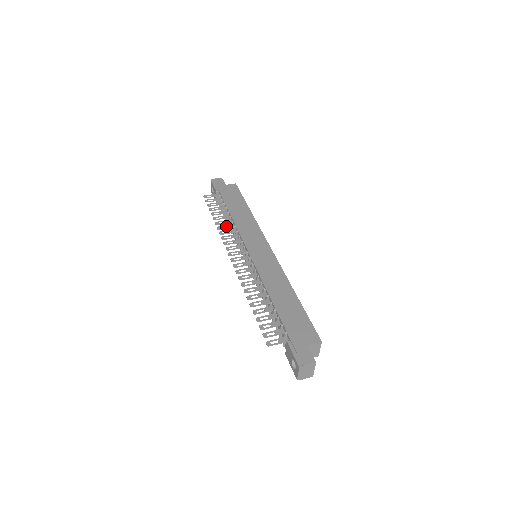
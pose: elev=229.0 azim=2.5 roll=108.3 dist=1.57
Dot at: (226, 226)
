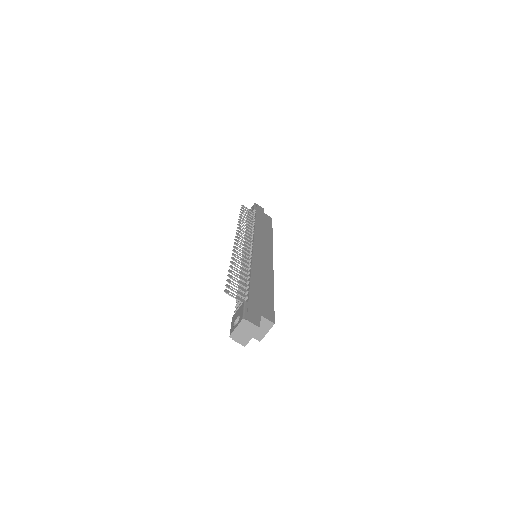
Dot at: (246, 226)
